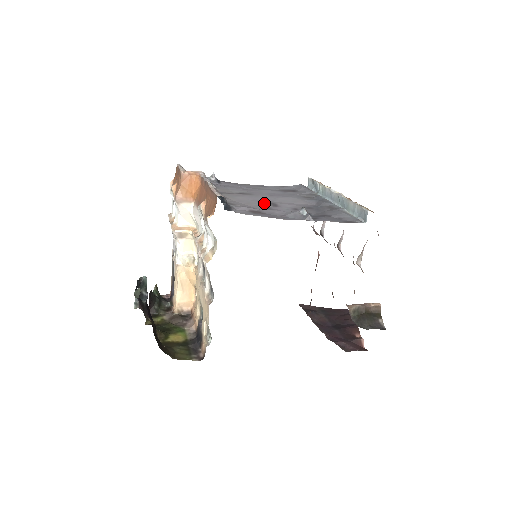
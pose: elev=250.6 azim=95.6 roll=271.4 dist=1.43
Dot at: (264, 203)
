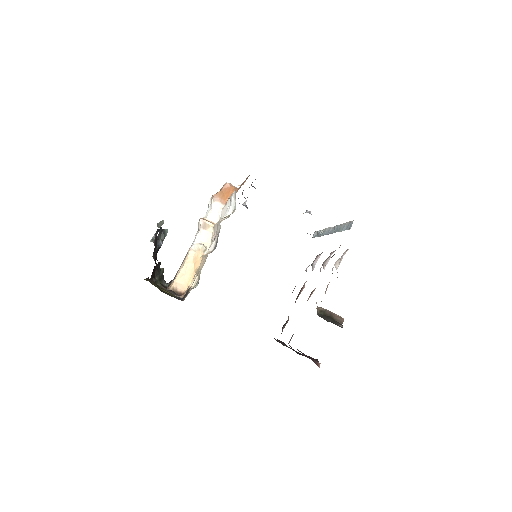
Dot at: occluded
